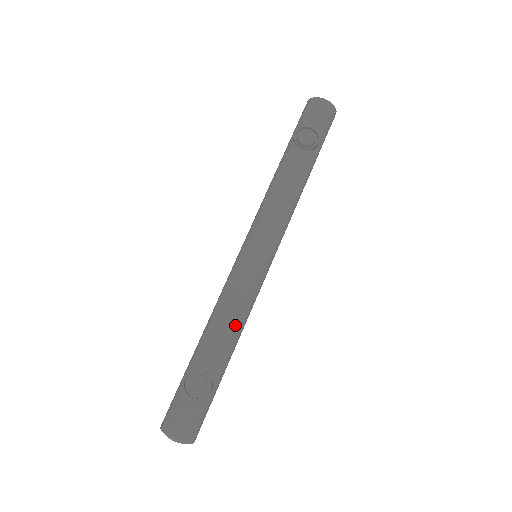
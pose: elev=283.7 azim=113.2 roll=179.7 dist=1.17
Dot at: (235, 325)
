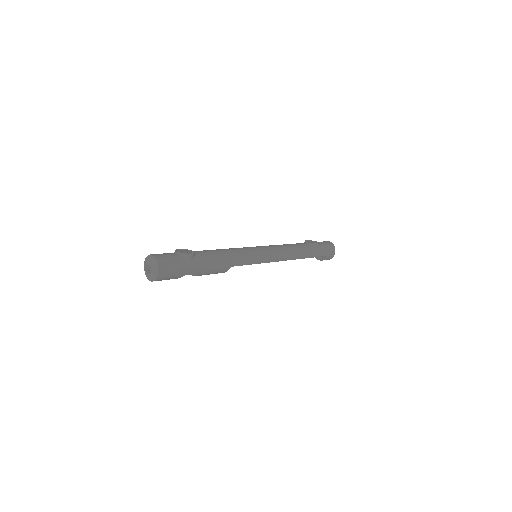
Dot at: (225, 254)
